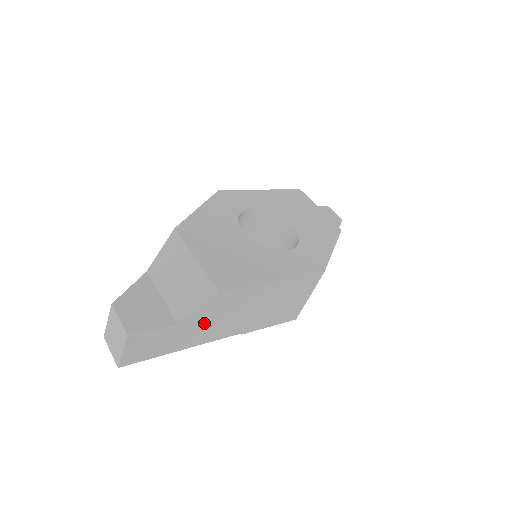
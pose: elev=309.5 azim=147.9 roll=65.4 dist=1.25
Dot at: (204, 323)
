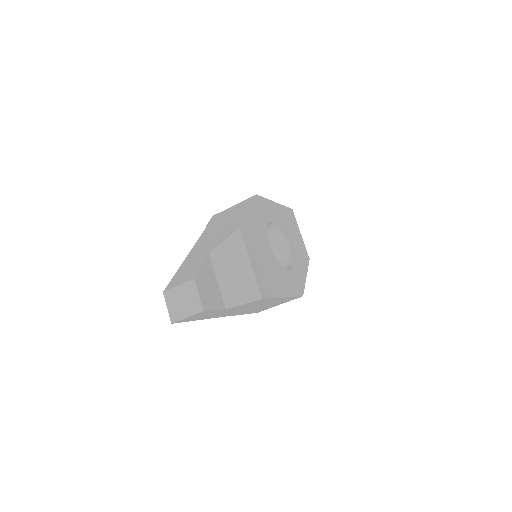
Dot at: (233, 310)
